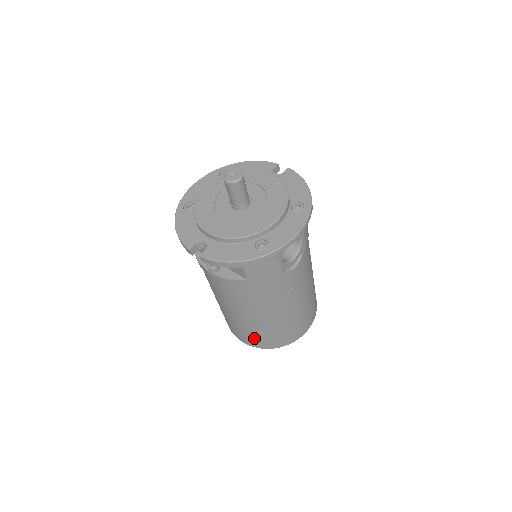
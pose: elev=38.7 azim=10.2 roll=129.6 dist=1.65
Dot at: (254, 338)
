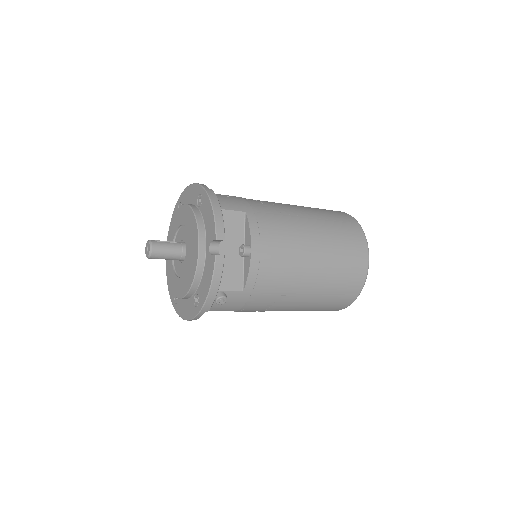
Dot at: occluded
